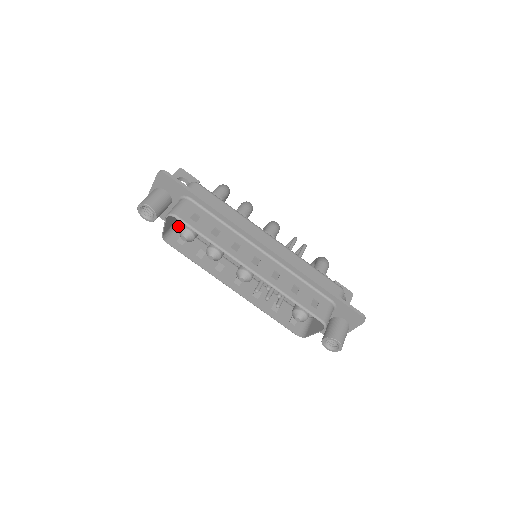
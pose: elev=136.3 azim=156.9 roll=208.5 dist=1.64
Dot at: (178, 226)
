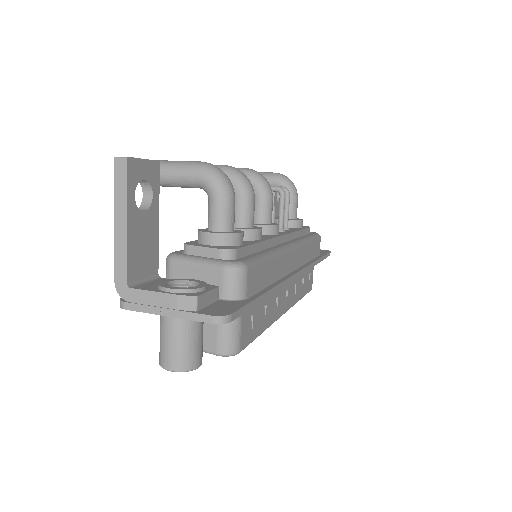
Dot at: occluded
